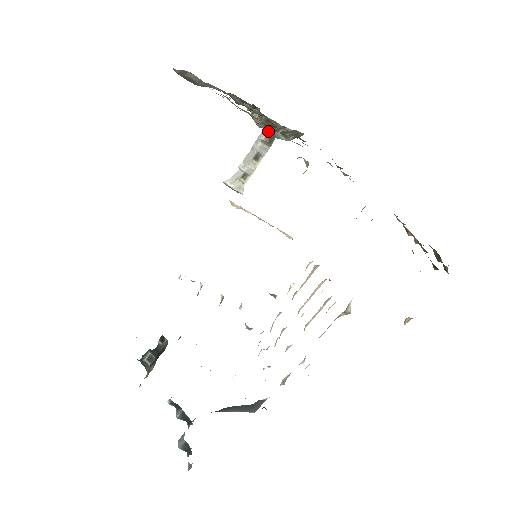
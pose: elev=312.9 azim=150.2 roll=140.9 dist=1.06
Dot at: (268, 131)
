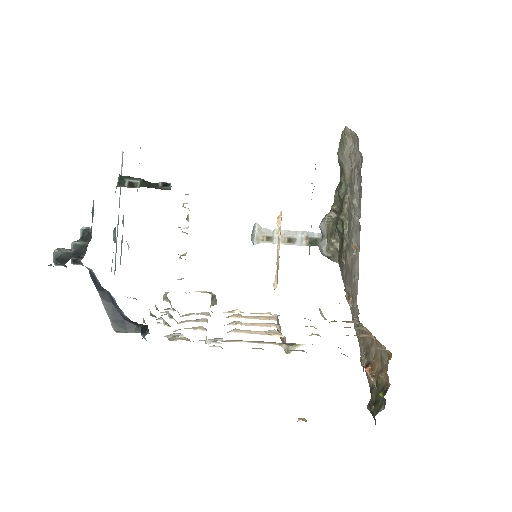
Dot at: (317, 237)
